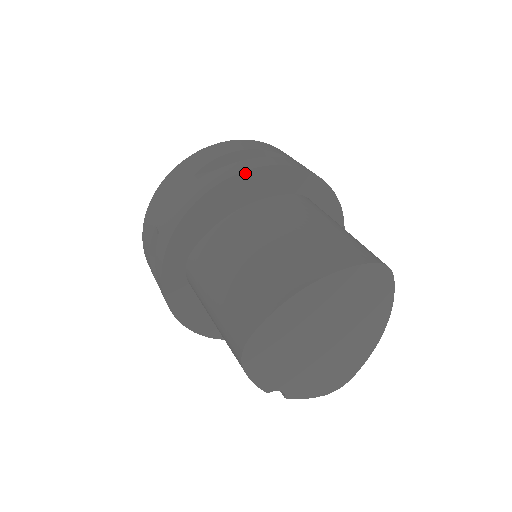
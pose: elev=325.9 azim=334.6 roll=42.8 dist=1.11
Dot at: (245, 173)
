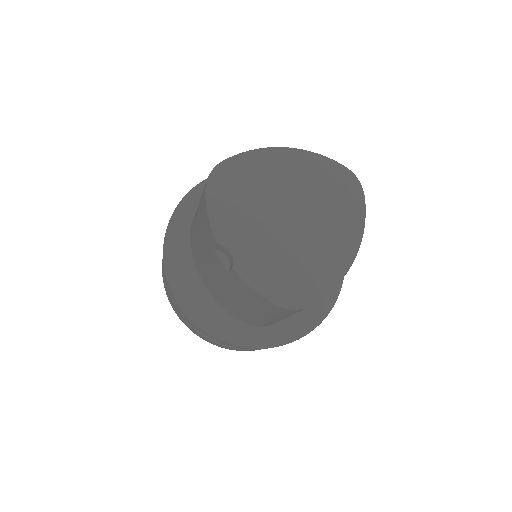
Dot at: occluded
